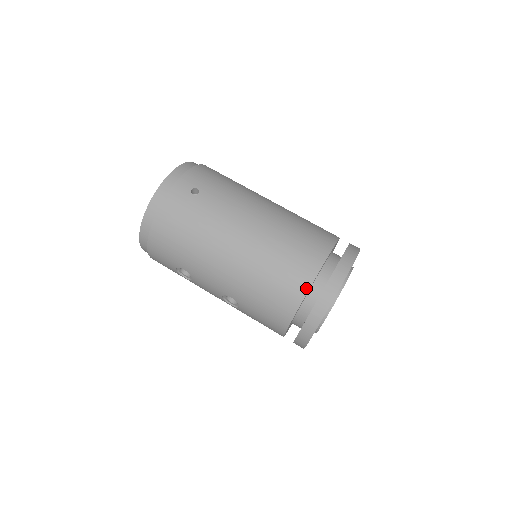
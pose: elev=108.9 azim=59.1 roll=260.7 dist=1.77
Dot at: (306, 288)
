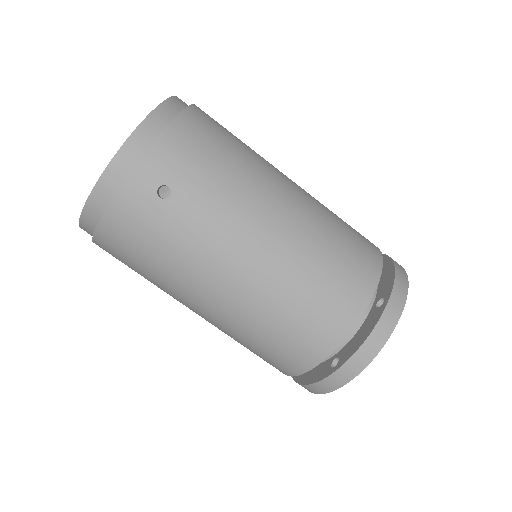
Dot at: (319, 359)
